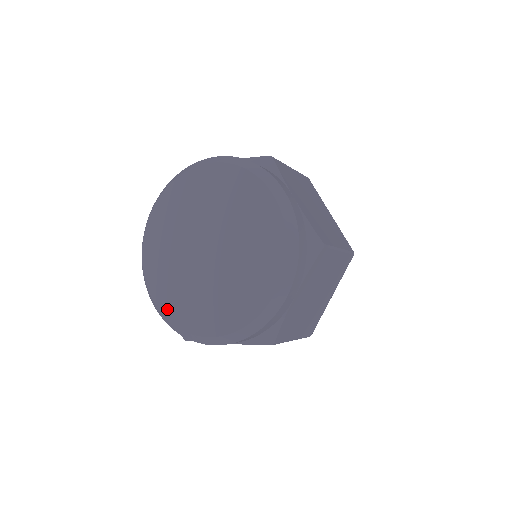
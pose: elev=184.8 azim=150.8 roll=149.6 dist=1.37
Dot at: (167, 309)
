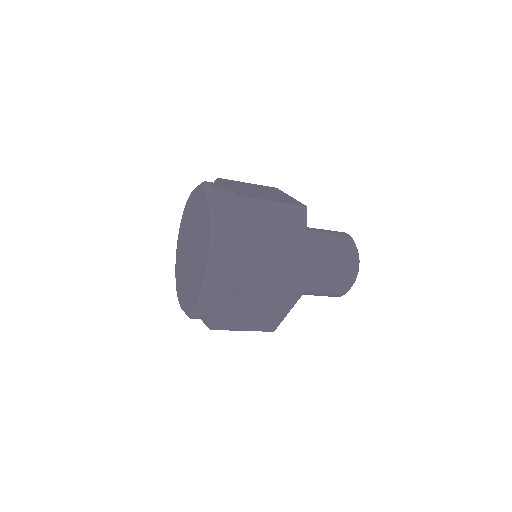
Dot at: (177, 274)
